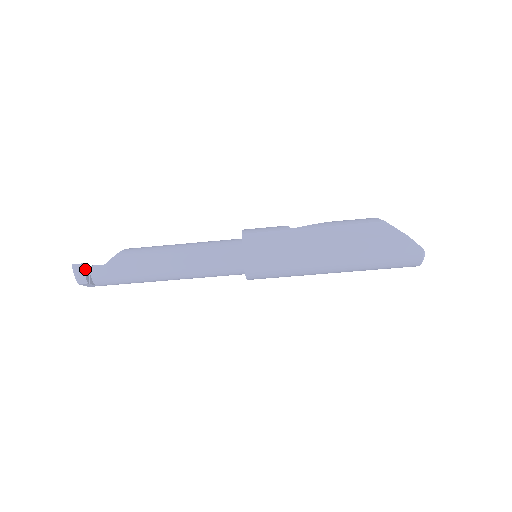
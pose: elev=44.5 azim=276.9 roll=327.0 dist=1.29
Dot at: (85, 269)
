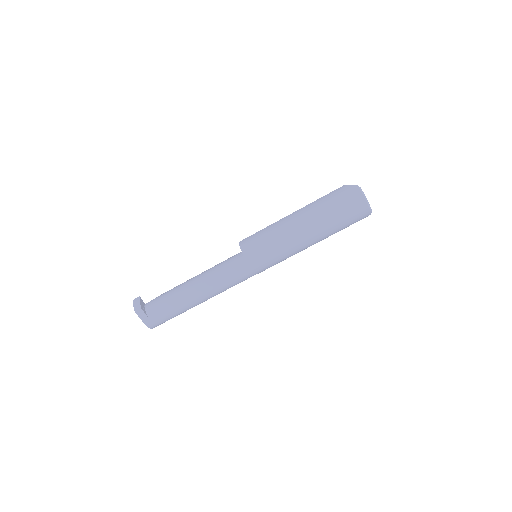
Dot at: (141, 301)
